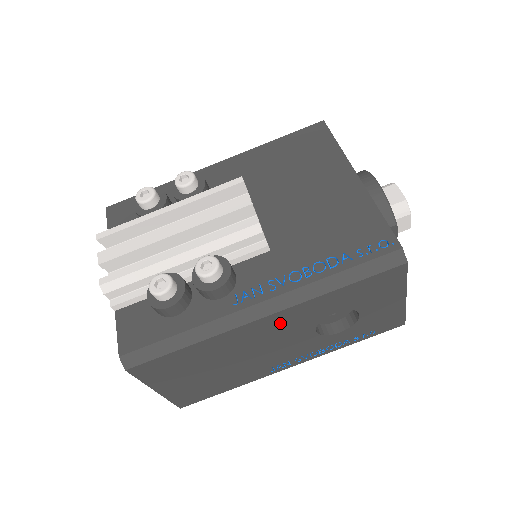
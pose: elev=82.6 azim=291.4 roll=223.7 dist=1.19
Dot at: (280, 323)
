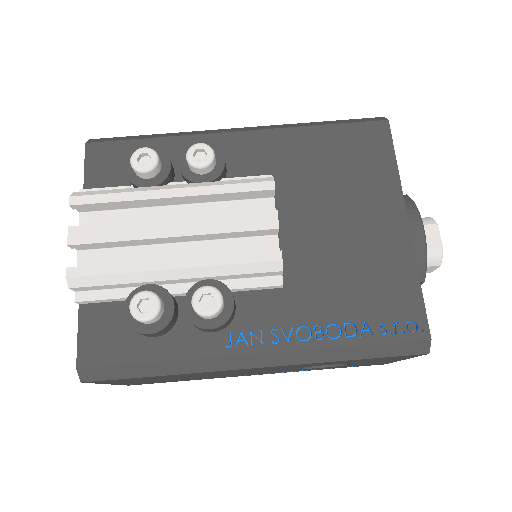
Dot at: (269, 368)
